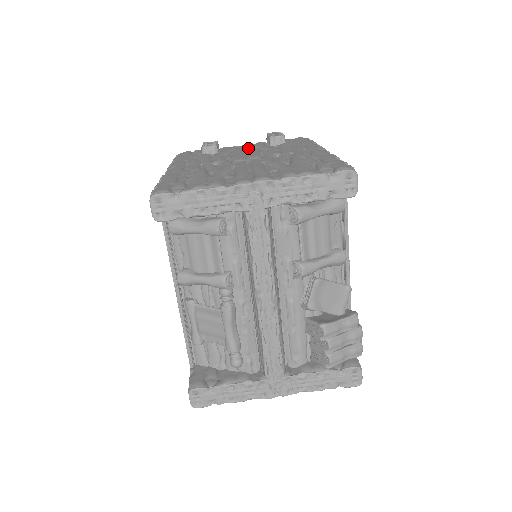
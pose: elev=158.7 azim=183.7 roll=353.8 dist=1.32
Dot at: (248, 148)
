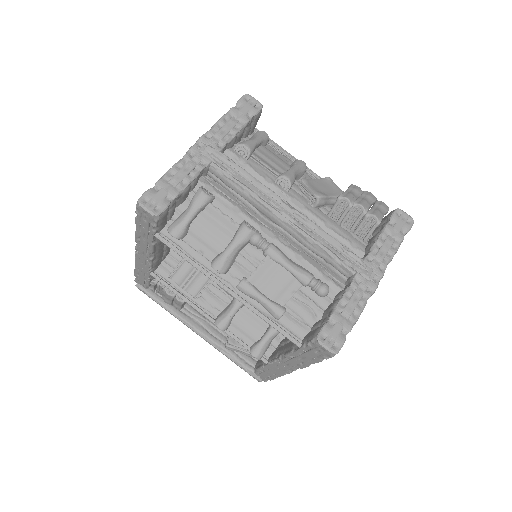
Dot at: occluded
